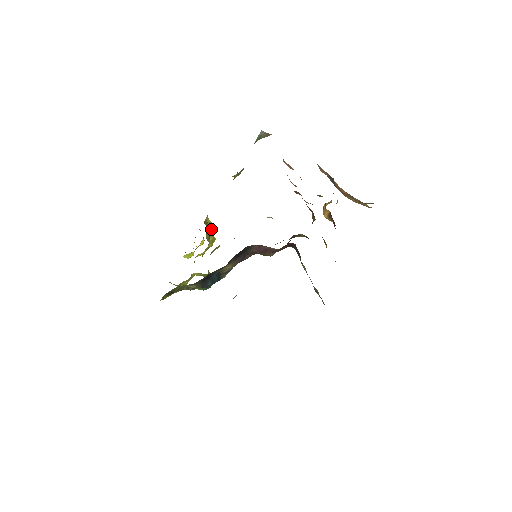
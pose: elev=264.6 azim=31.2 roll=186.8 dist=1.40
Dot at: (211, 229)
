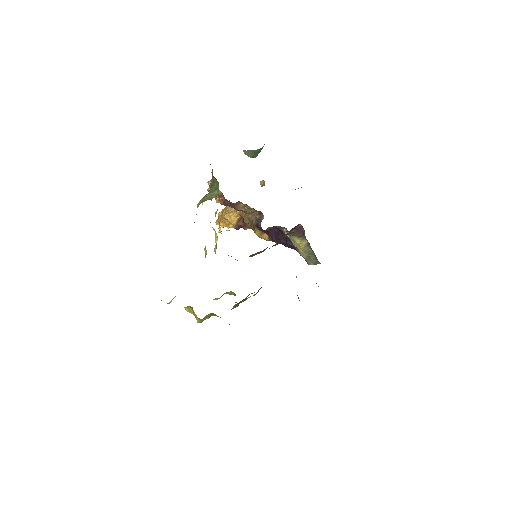
Dot at: occluded
